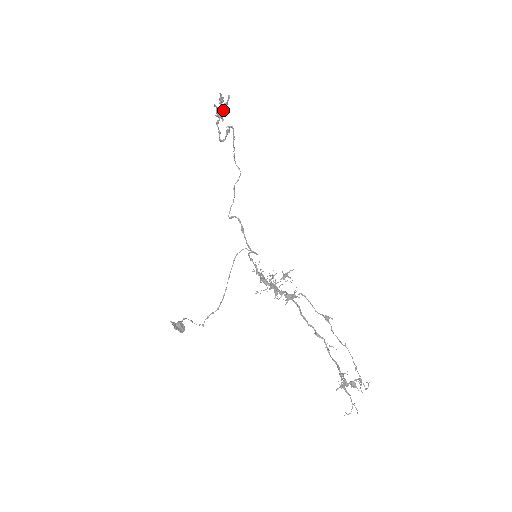
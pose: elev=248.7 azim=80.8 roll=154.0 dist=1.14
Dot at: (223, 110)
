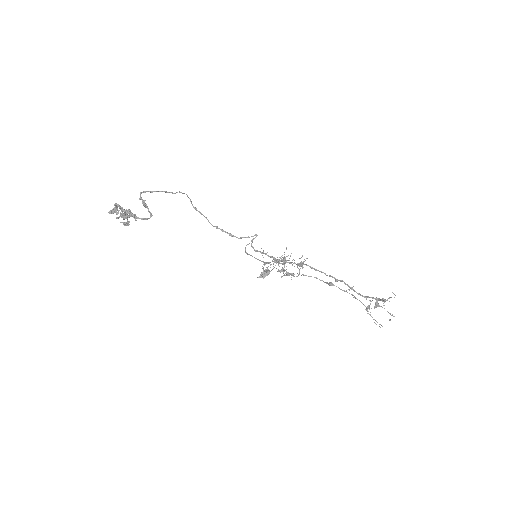
Dot at: (126, 218)
